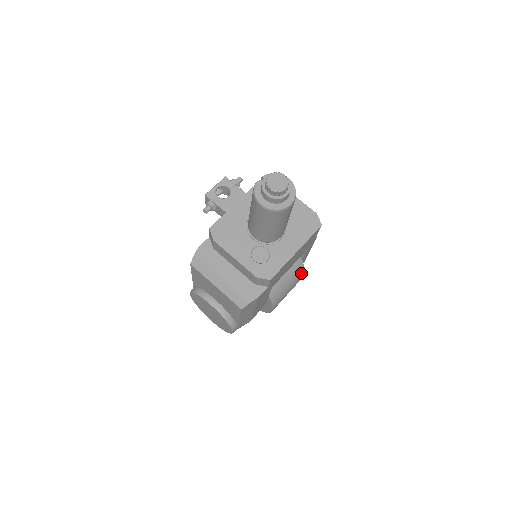
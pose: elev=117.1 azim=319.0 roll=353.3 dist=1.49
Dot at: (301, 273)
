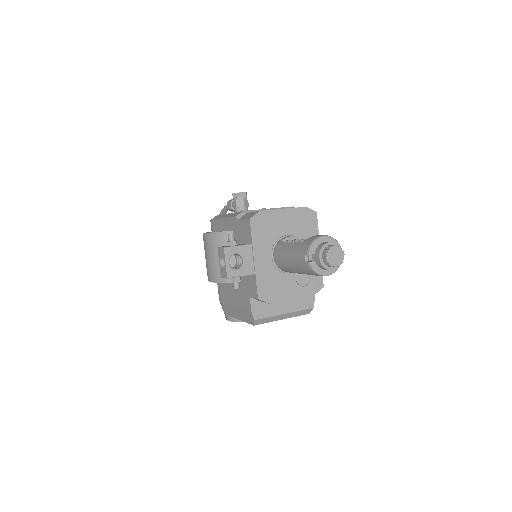
Dot at: occluded
